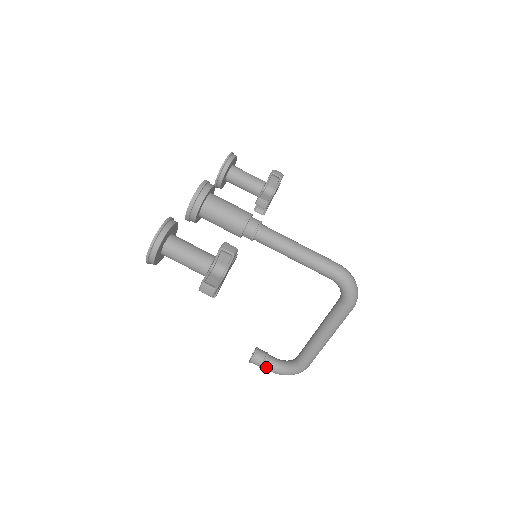
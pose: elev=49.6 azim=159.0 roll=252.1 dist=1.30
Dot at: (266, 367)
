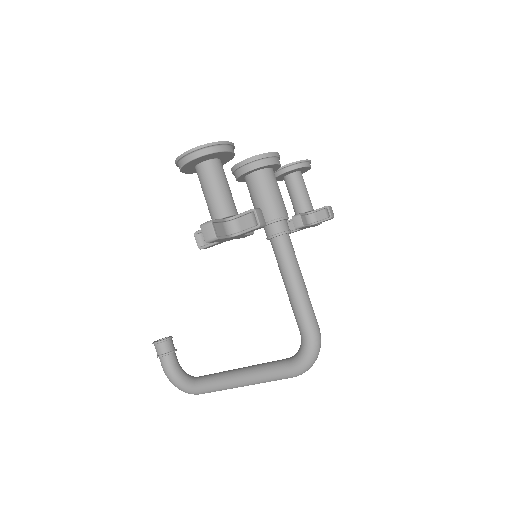
Dot at: (163, 361)
